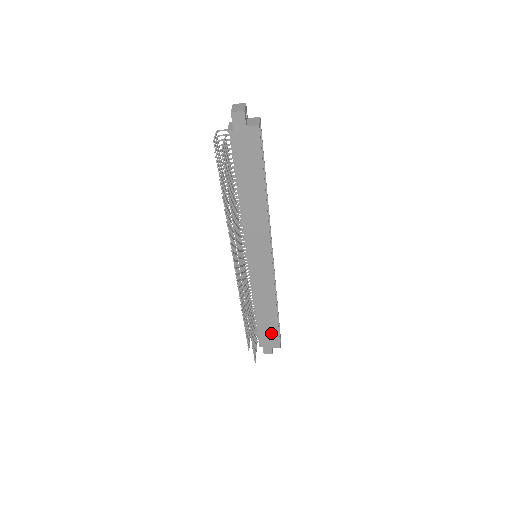
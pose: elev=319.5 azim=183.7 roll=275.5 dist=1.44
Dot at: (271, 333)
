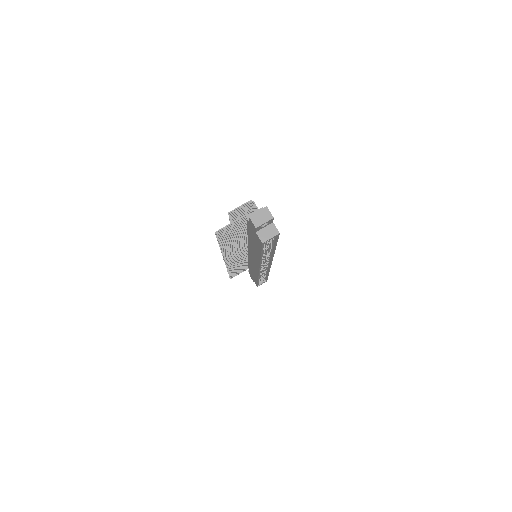
Dot at: occluded
